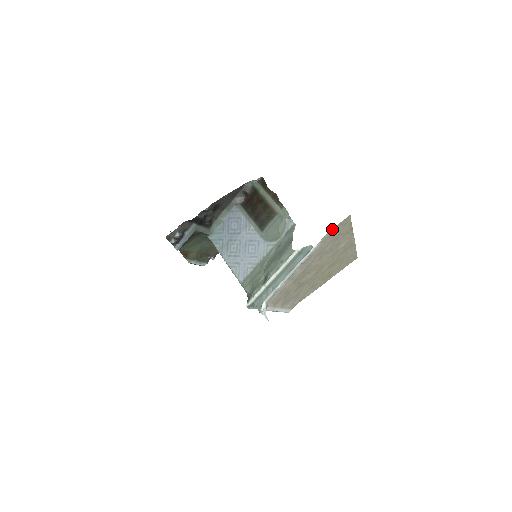
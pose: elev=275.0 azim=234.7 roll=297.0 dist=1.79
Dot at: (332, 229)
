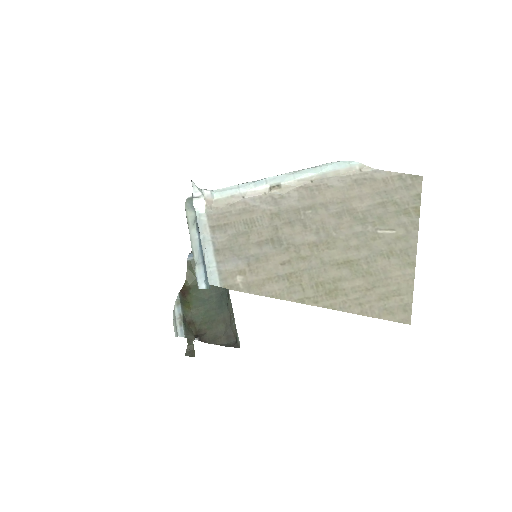
Dot at: (383, 173)
